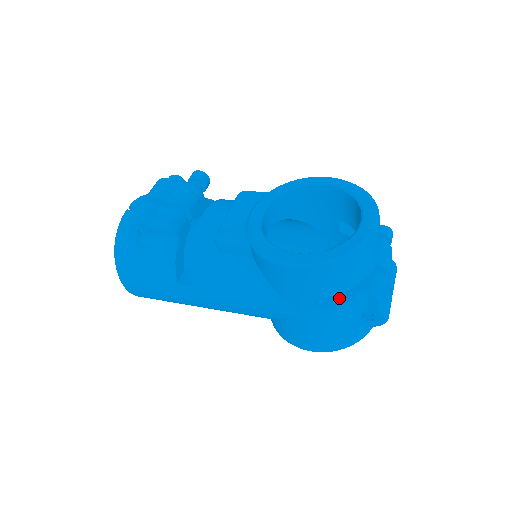
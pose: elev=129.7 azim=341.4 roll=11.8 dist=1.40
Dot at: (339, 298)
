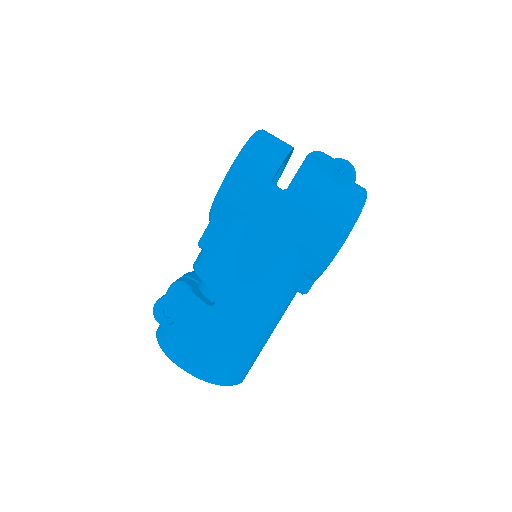
Dot at: occluded
